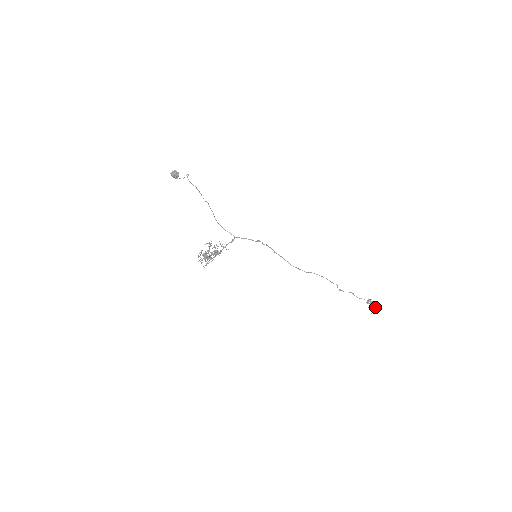
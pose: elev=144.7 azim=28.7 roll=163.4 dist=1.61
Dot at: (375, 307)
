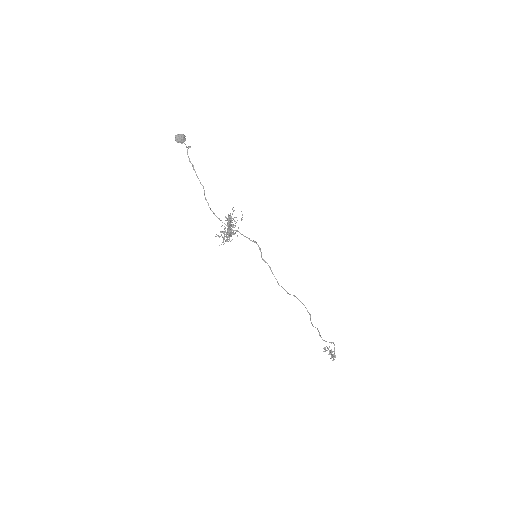
Dot at: (334, 353)
